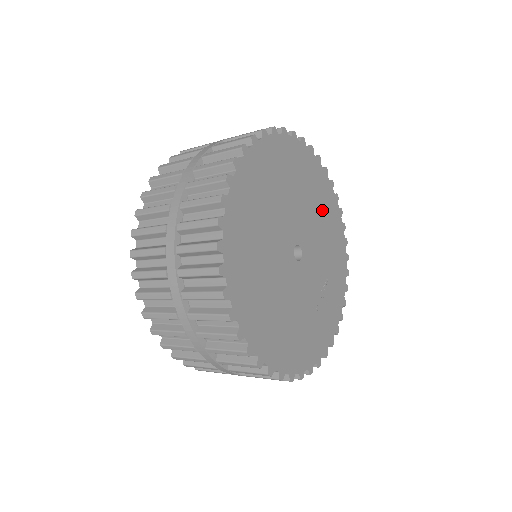
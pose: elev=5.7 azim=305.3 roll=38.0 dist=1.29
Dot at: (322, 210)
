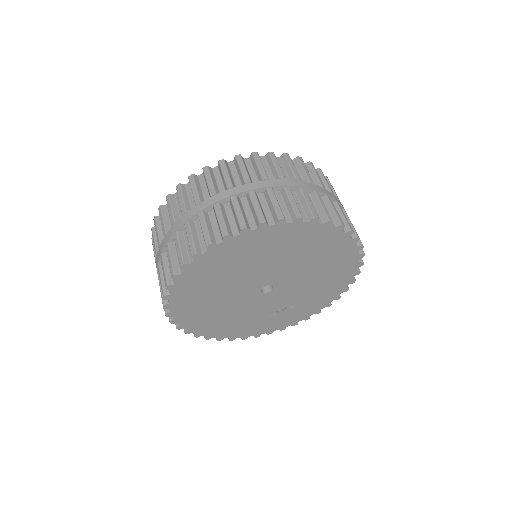
Dot at: (327, 270)
